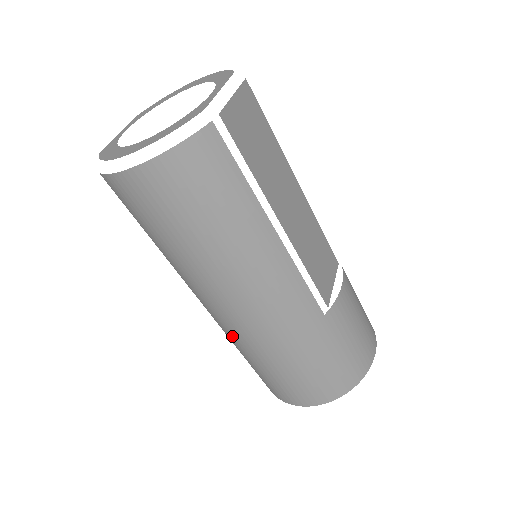
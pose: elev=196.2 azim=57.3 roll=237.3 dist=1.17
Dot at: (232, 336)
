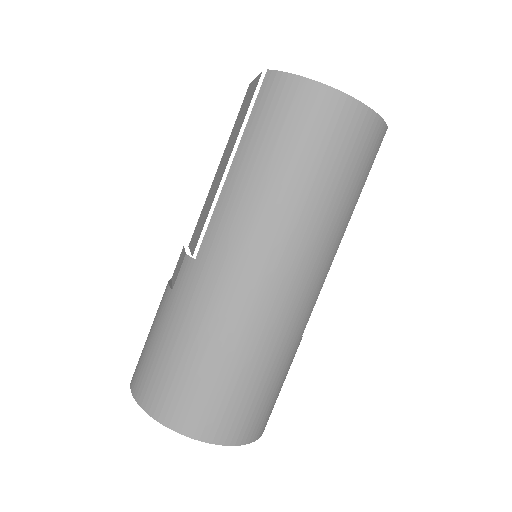
Dot at: (223, 305)
